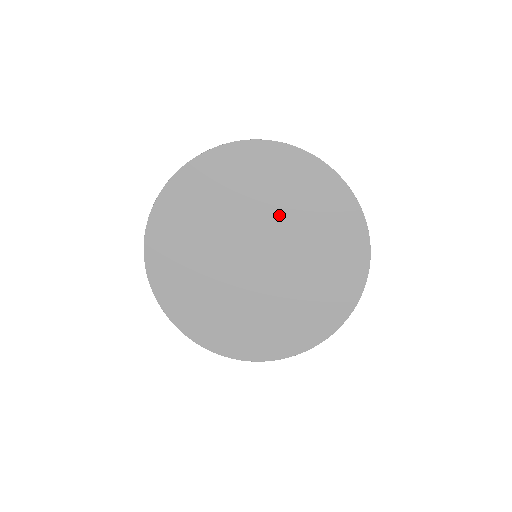
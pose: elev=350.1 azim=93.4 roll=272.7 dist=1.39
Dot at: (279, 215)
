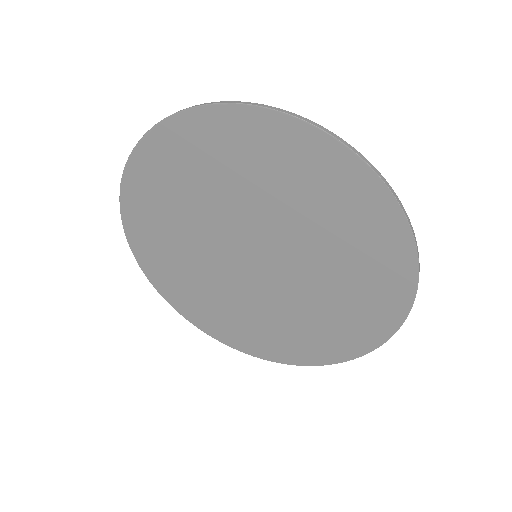
Dot at: (263, 206)
